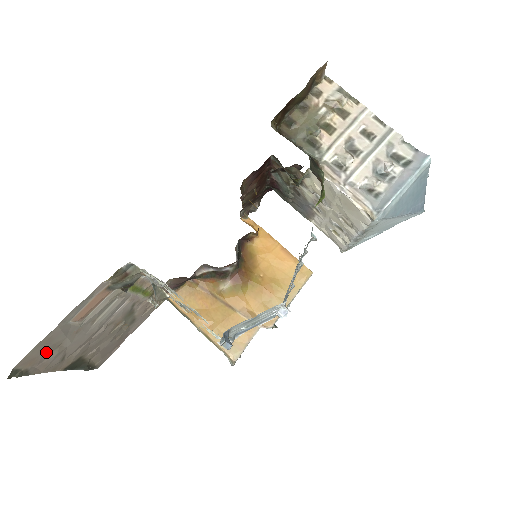
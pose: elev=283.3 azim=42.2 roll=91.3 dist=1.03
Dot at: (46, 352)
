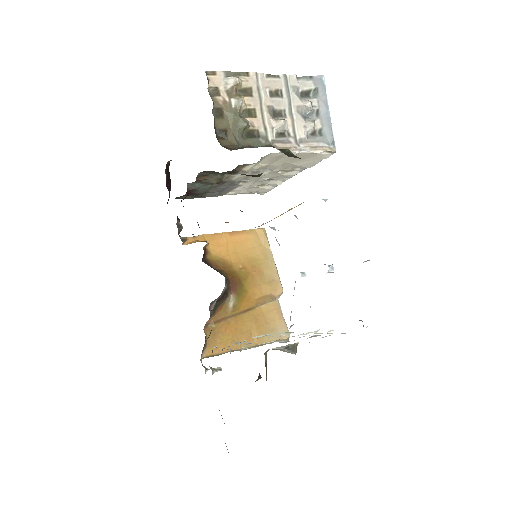
Dot at: occluded
